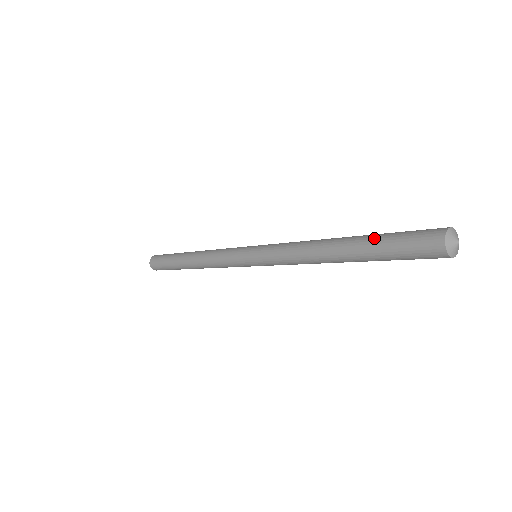
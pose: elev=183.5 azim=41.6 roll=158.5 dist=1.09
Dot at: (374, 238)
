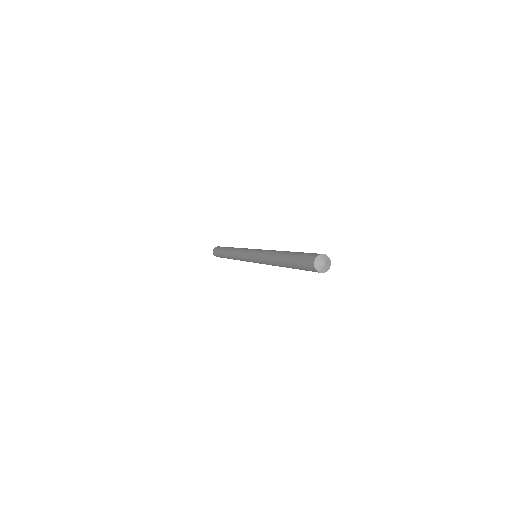
Dot at: (292, 259)
